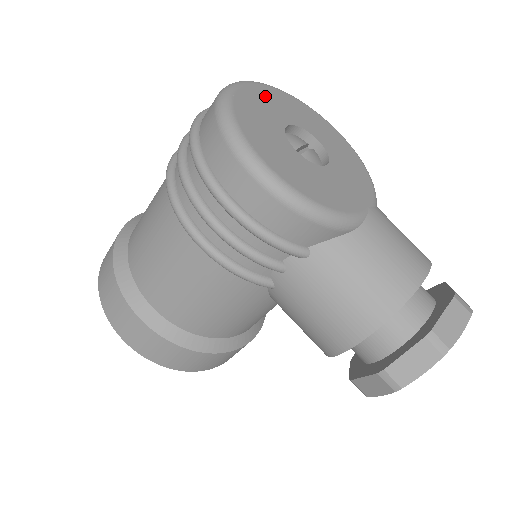
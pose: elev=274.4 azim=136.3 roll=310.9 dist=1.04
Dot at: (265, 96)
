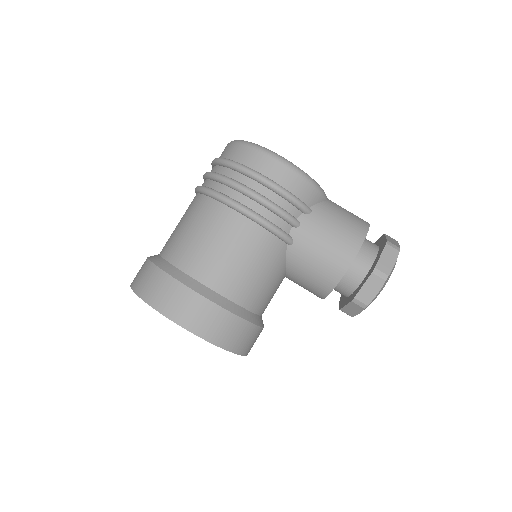
Dot at: occluded
